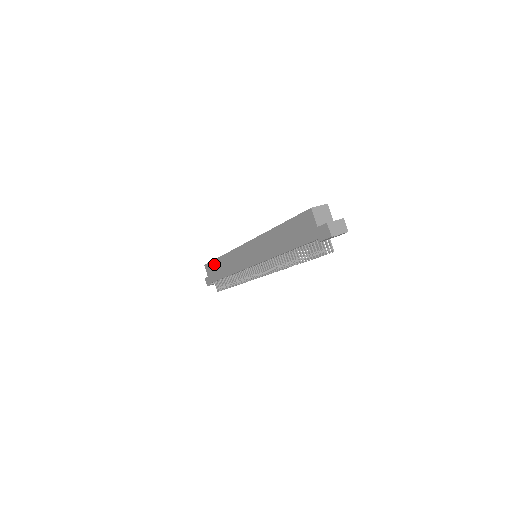
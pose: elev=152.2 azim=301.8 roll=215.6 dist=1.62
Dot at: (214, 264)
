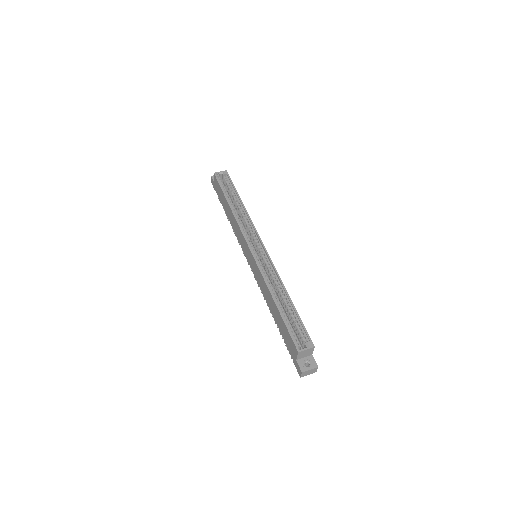
Dot at: (222, 193)
